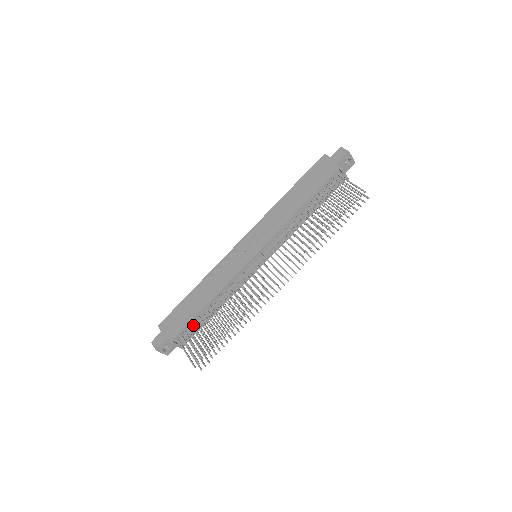
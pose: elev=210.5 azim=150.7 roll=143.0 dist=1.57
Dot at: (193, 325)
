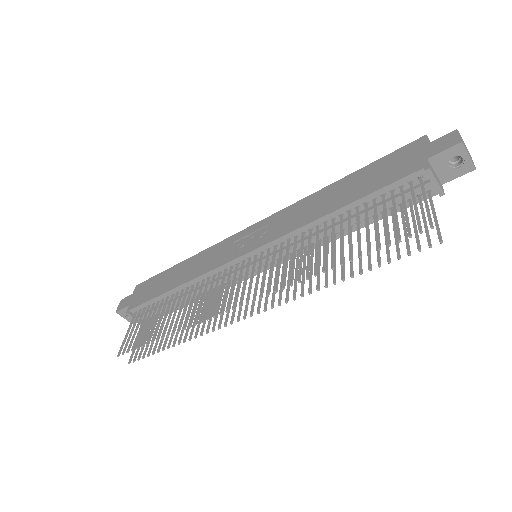
Dot at: (153, 305)
